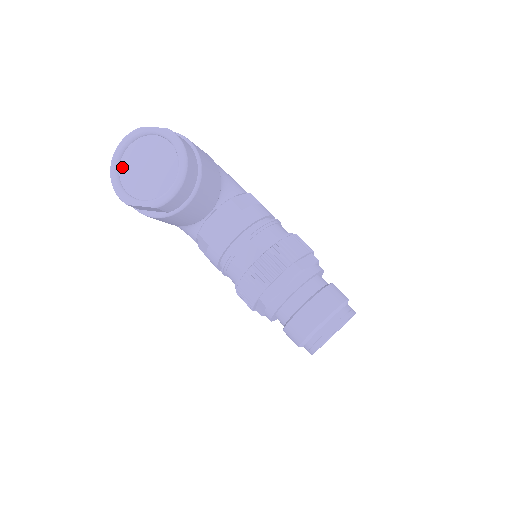
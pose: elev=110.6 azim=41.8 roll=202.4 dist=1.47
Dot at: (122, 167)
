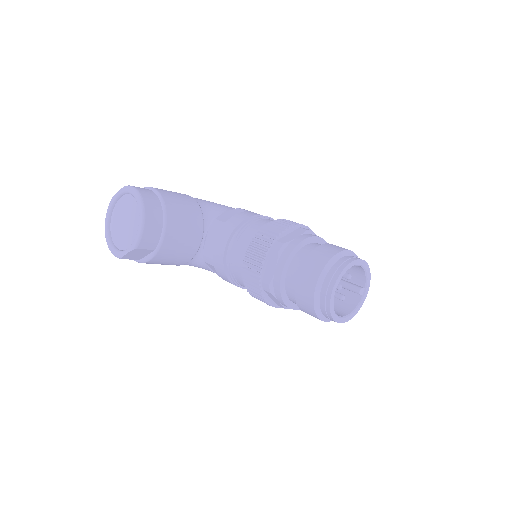
Dot at: (112, 233)
